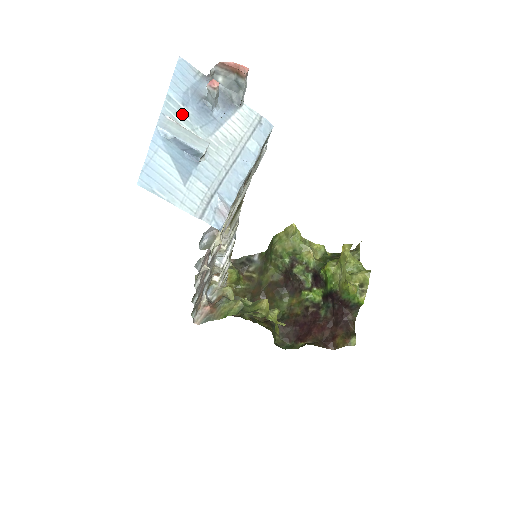
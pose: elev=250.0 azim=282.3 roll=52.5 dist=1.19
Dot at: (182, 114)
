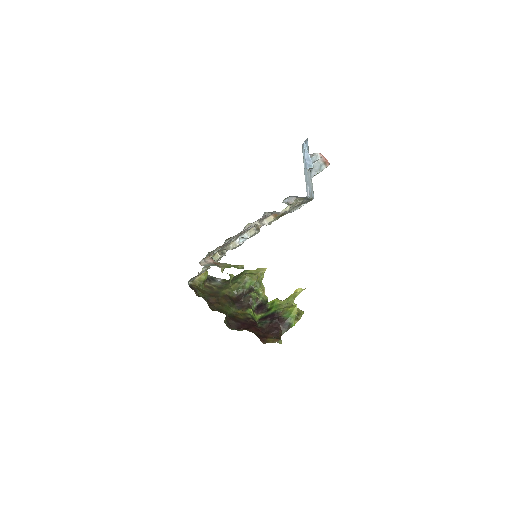
Dot at: occluded
